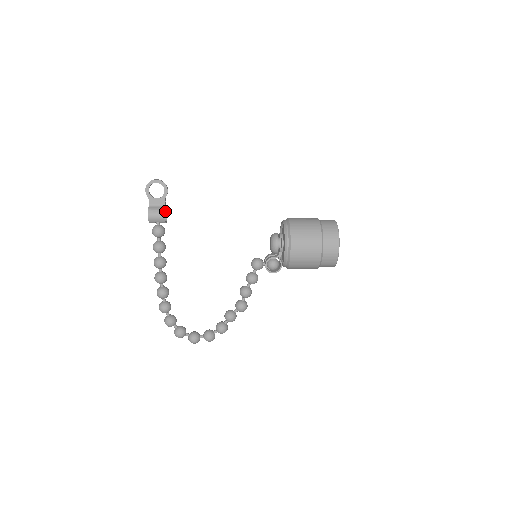
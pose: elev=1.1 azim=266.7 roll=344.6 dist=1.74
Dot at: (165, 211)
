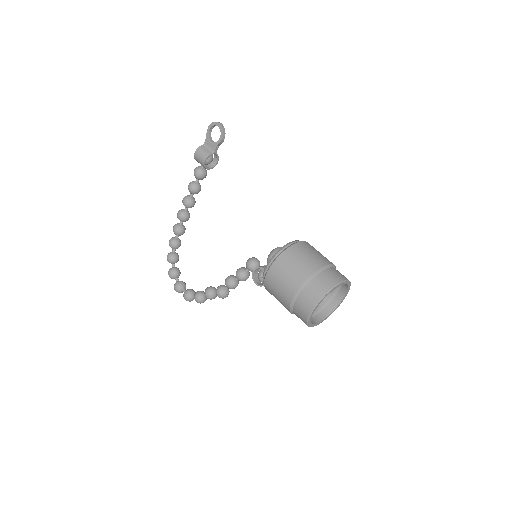
Dot at: (217, 159)
